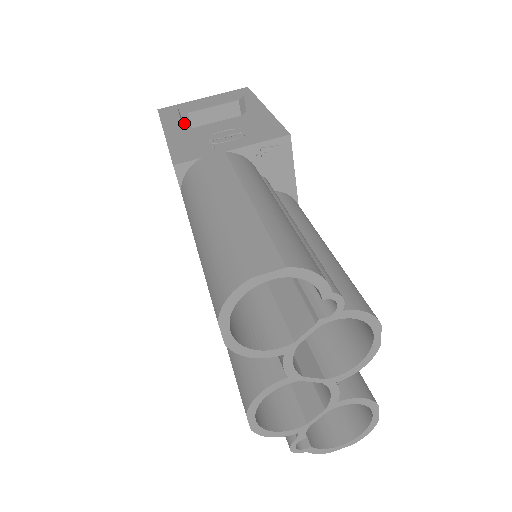
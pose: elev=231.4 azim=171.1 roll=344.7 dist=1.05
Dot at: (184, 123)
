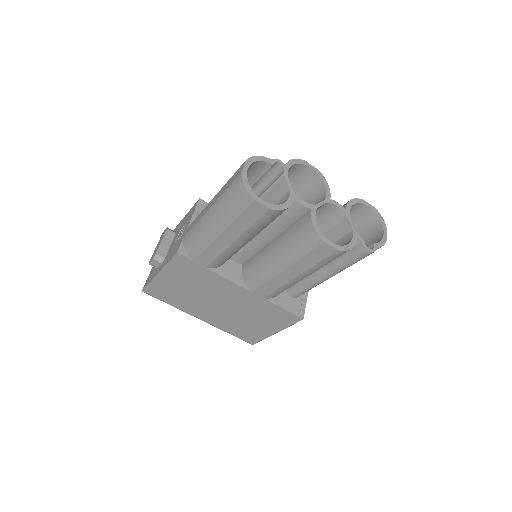
Dot at: (160, 261)
